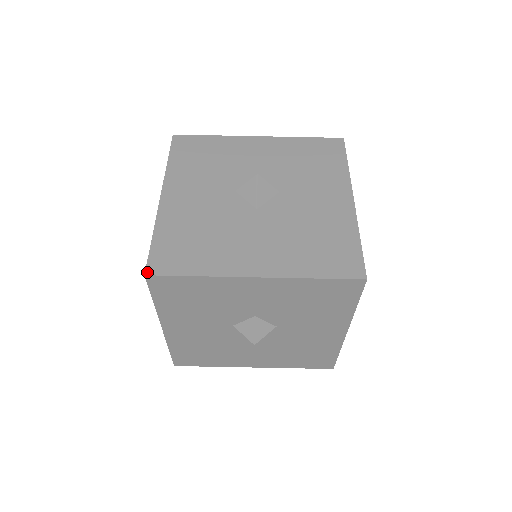
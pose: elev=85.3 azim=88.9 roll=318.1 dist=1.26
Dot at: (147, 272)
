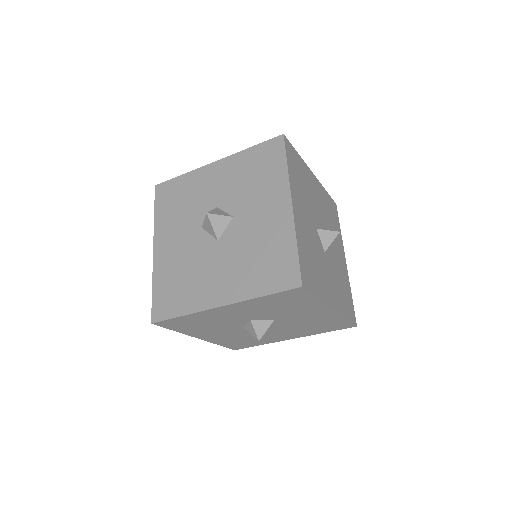
Dot at: (152, 321)
